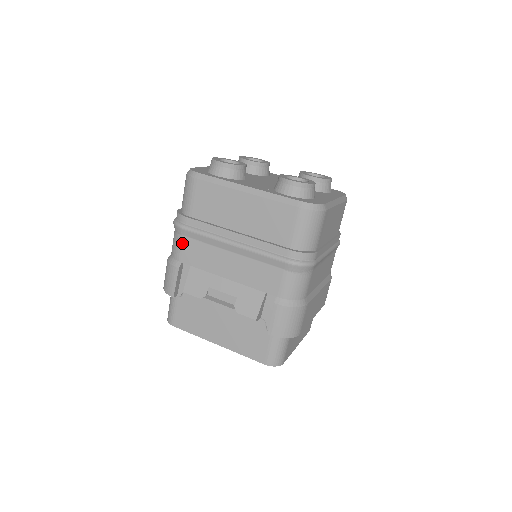
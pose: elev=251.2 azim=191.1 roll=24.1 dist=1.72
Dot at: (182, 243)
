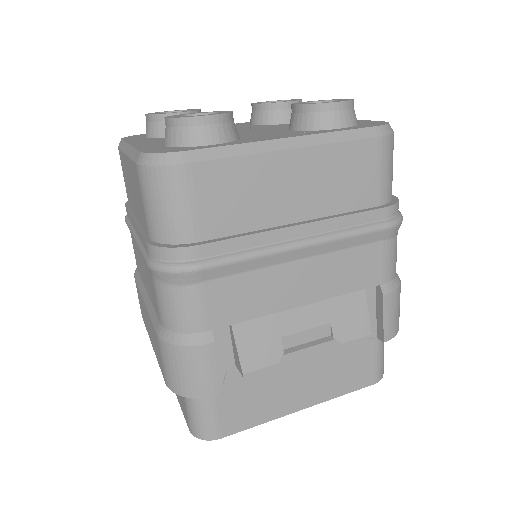
Dot at: (202, 297)
